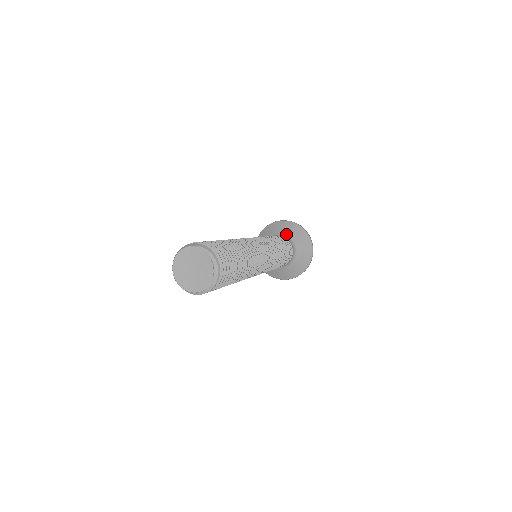
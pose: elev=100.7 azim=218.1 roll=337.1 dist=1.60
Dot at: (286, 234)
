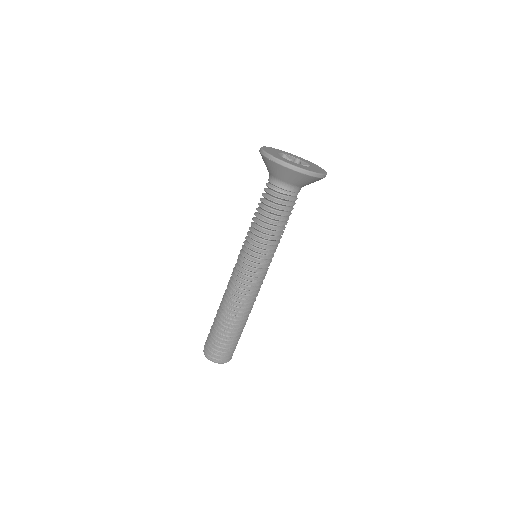
Dot at: (281, 179)
